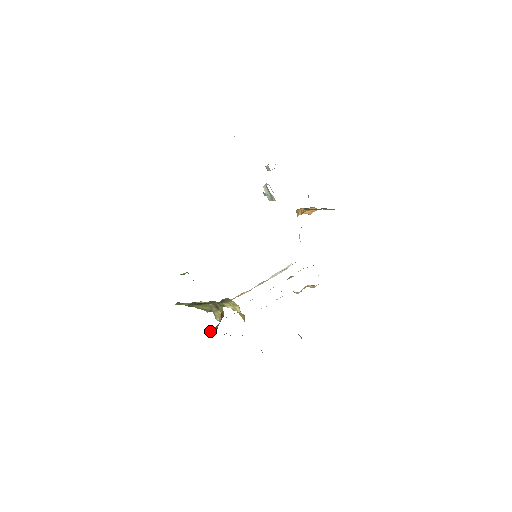
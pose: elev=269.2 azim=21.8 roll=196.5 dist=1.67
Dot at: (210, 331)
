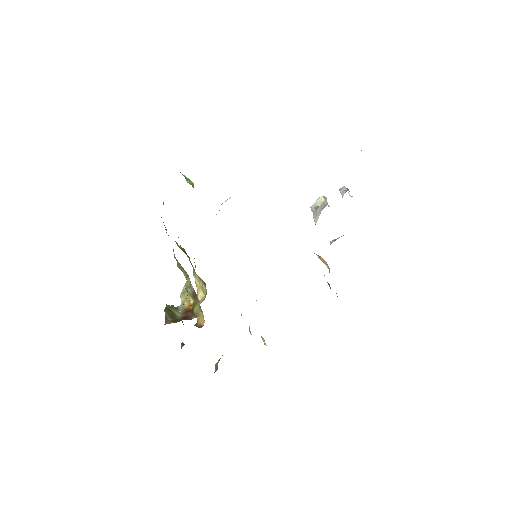
Dot at: (169, 311)
